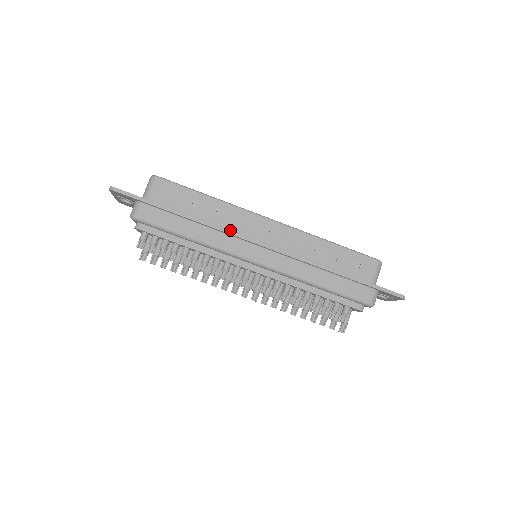
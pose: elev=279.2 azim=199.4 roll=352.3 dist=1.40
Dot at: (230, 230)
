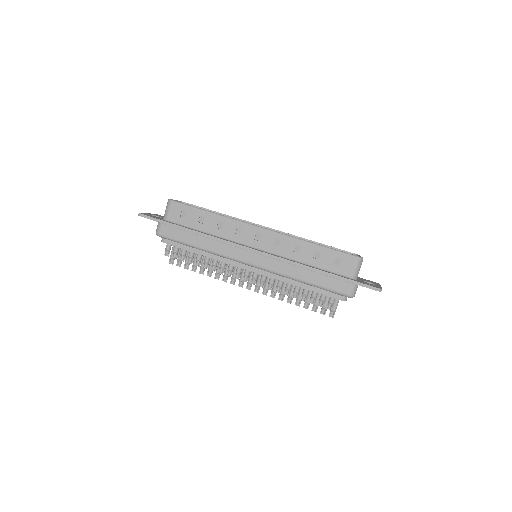
Dot at: (229, 239)
